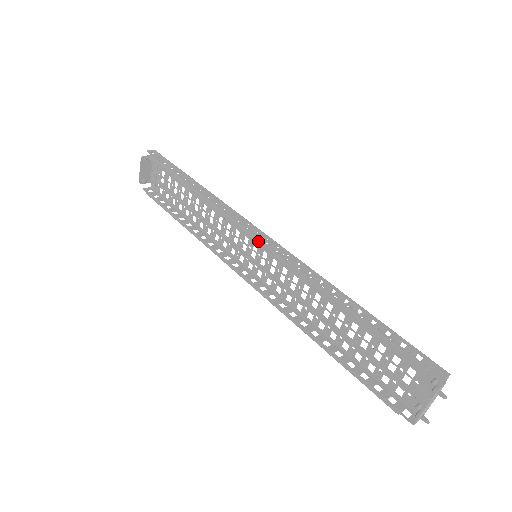
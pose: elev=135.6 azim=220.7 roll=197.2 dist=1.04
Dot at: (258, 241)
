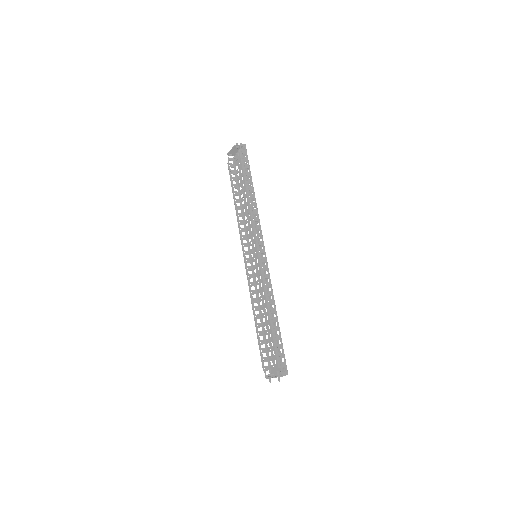
Dot at: (258, 255)
